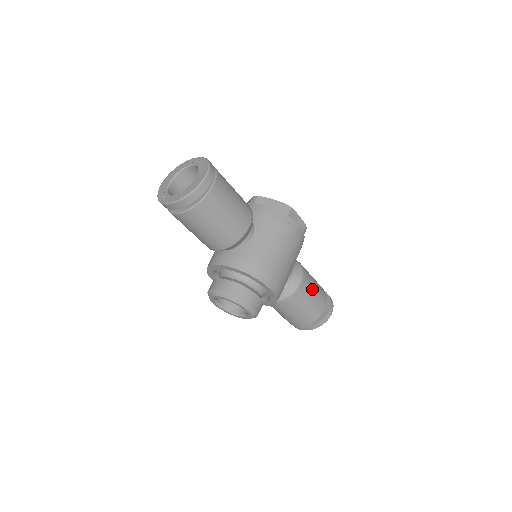
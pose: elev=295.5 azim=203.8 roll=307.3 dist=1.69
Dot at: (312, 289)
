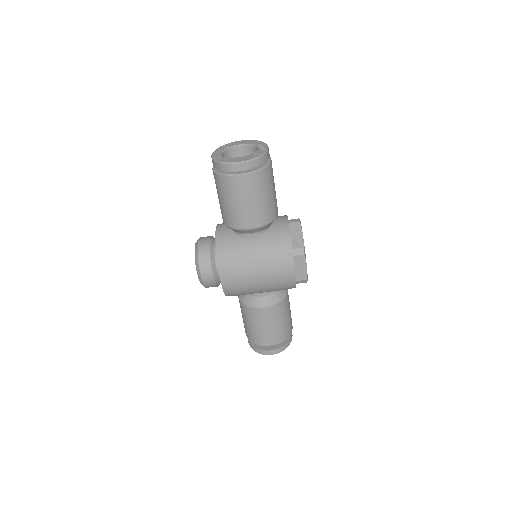
Dot at: (270, 322)
